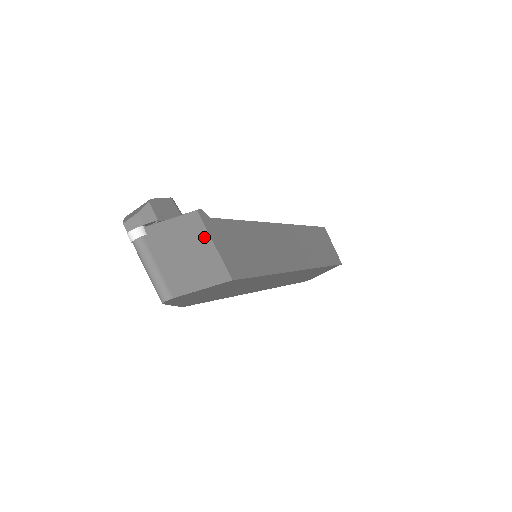
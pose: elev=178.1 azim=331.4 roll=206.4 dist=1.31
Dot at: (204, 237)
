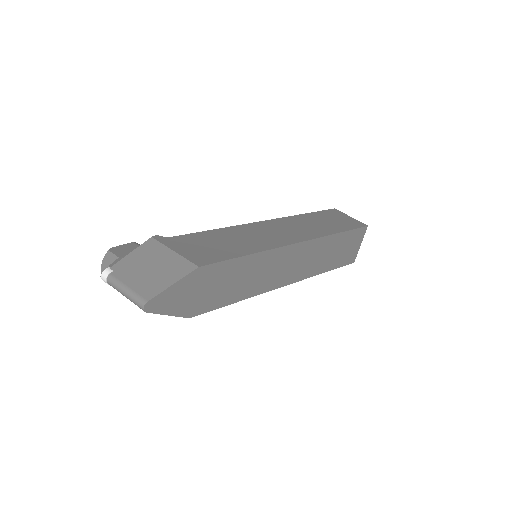
Dot at: (163, 251)
